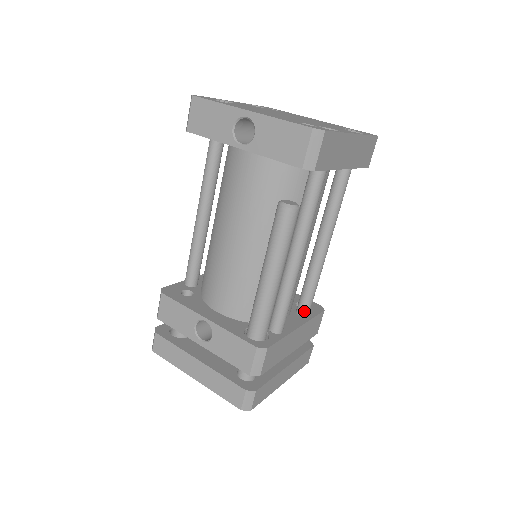
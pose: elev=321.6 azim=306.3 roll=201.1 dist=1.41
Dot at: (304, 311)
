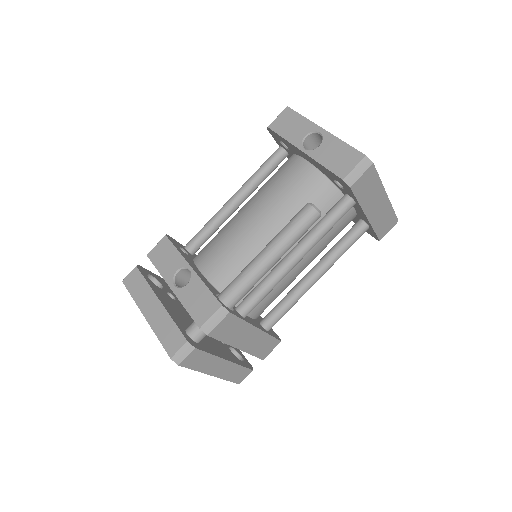
Dot at: (267, 323)
